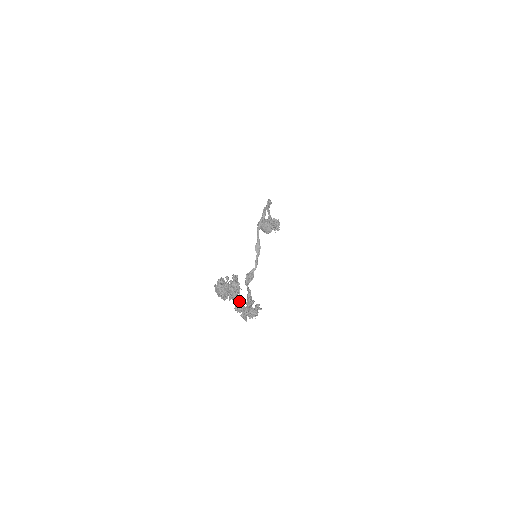
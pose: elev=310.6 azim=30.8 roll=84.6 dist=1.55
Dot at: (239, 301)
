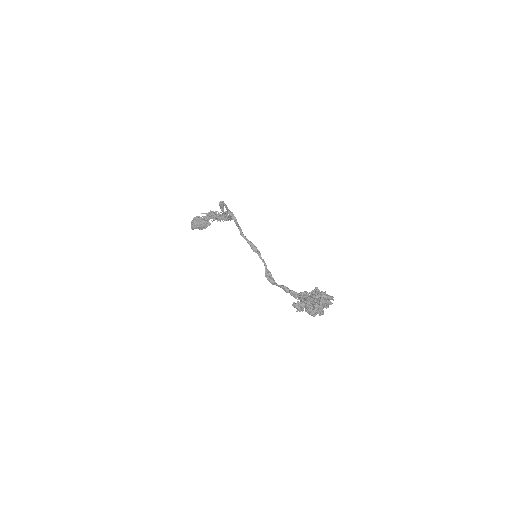
Dot at: (299, 303)
